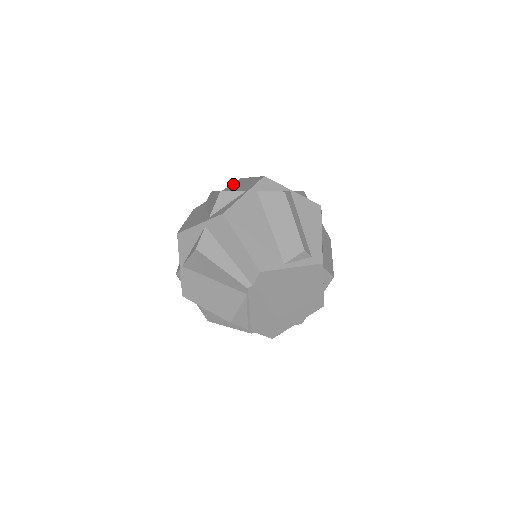
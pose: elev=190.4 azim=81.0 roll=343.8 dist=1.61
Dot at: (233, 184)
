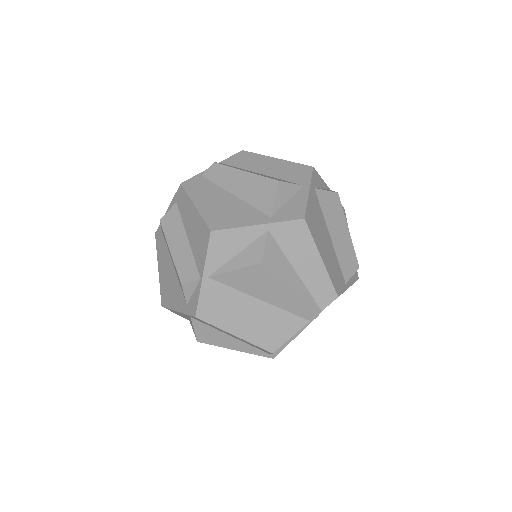
Dot at: (239, 158)
